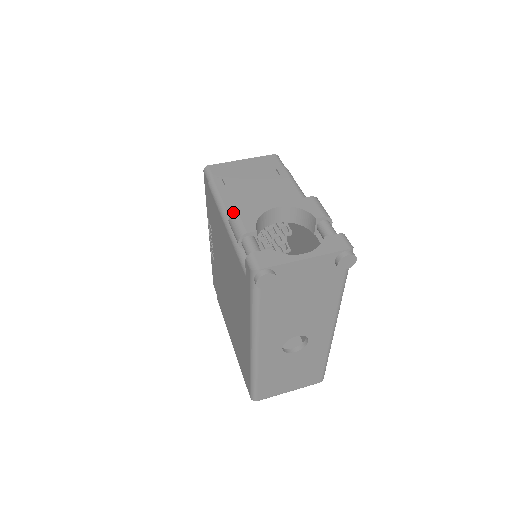
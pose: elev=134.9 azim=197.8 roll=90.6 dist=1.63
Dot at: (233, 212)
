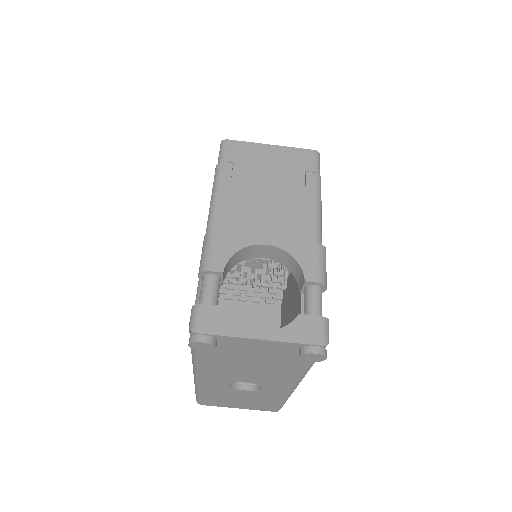
Dot at: (211, 232)
